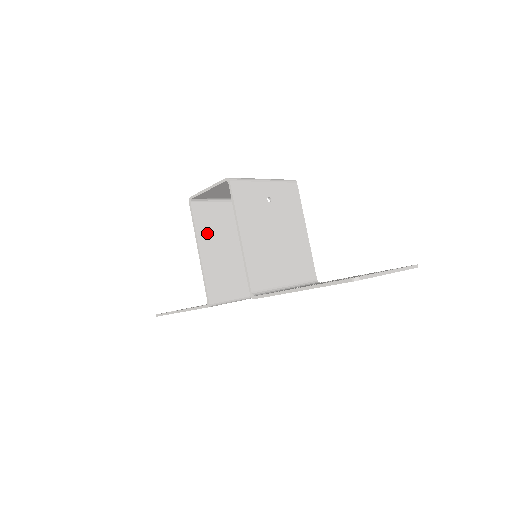
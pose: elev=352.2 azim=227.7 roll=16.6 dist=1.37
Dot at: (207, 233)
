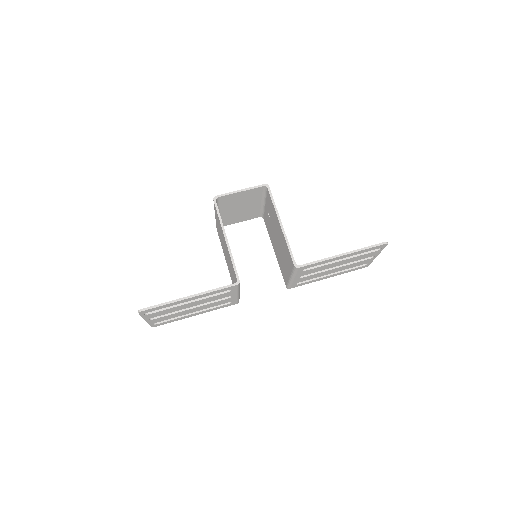
Dot at: occluded
